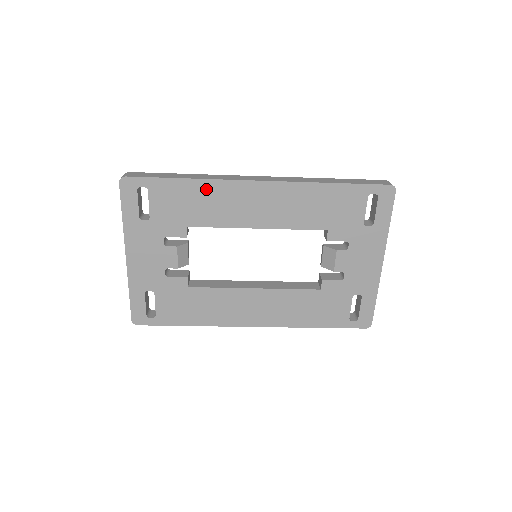
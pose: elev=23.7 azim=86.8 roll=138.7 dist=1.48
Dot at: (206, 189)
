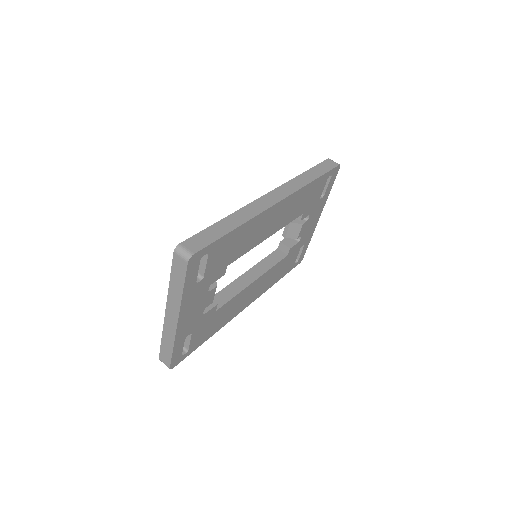
Dot at: (248, 228)
